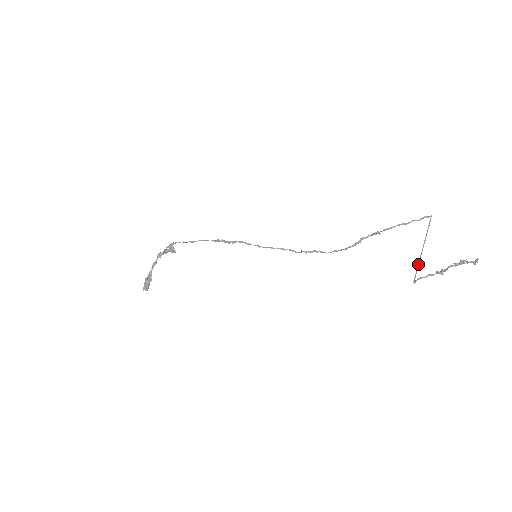
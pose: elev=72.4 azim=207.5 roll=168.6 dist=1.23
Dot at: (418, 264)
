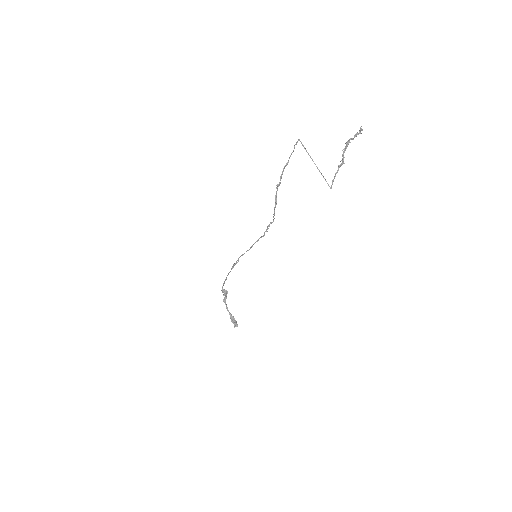
Dot at: (322, 175)
